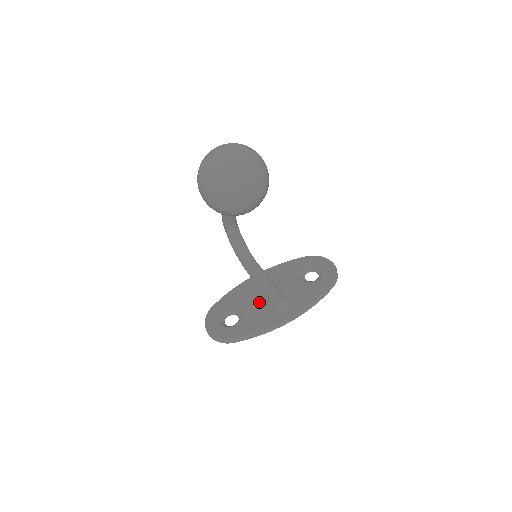
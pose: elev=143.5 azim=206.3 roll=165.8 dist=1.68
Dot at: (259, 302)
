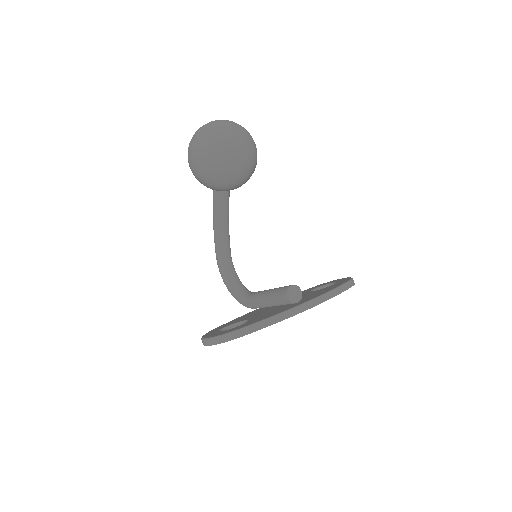
Dot at: (267, 311)
